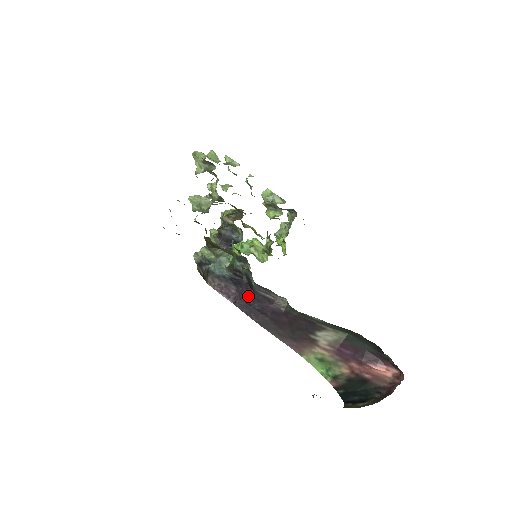
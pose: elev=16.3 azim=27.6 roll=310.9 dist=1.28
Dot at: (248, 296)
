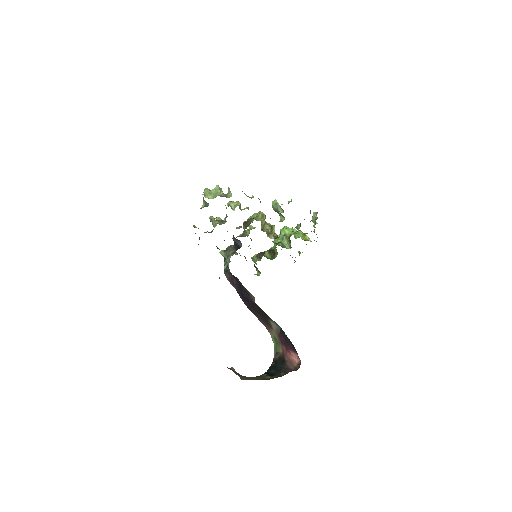
Dot at: (241, 287)
